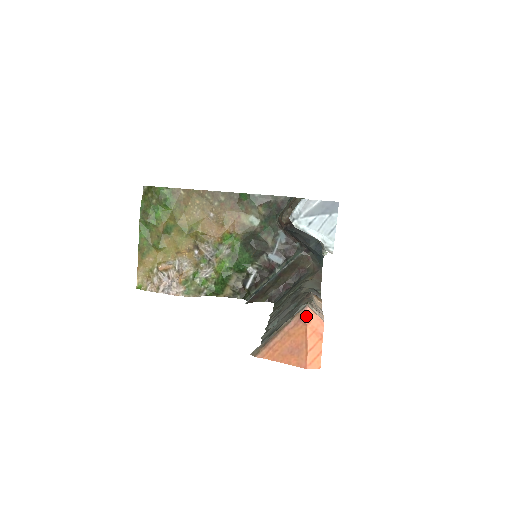
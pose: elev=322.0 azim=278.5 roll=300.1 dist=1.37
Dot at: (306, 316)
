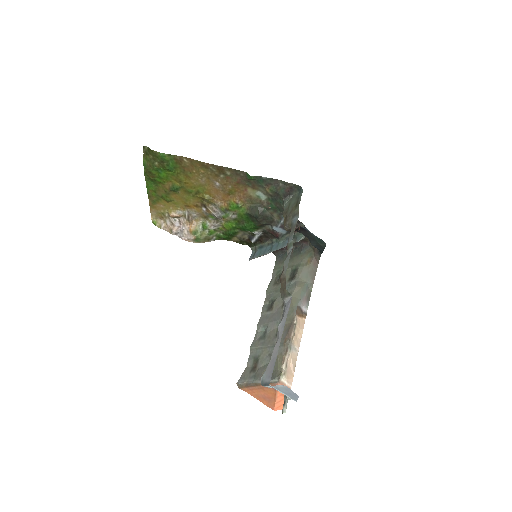
Dot at: occluded
